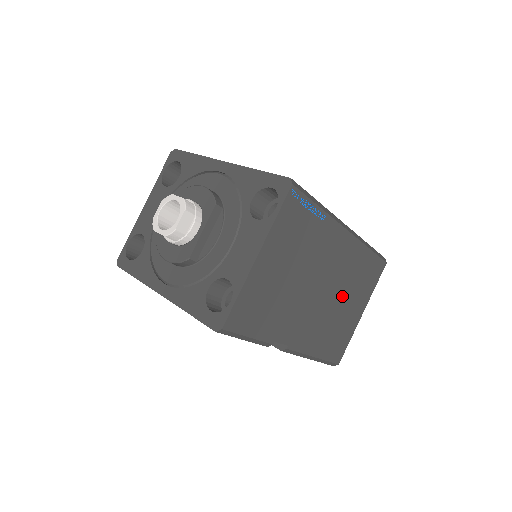
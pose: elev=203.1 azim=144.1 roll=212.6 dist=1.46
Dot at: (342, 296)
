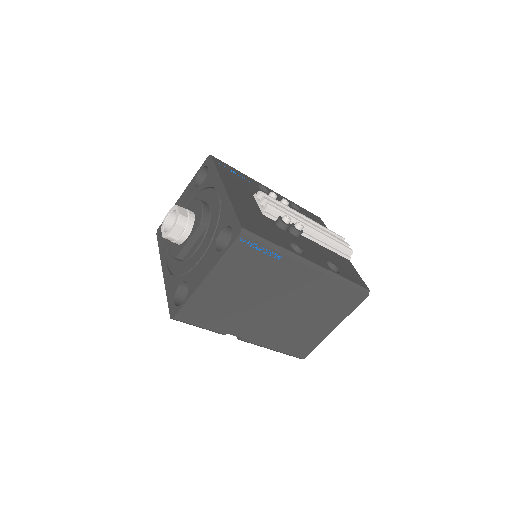
Dot at: (306, 313)
